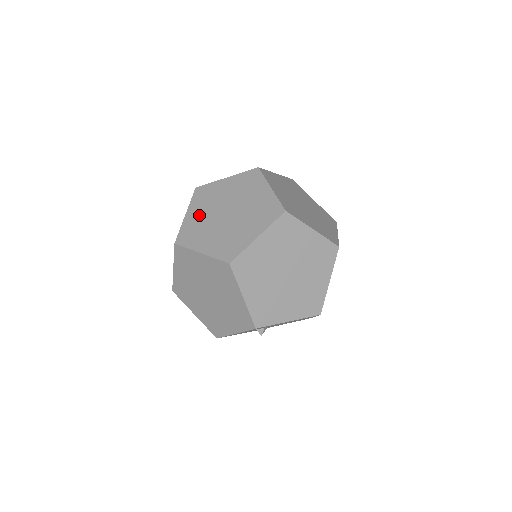
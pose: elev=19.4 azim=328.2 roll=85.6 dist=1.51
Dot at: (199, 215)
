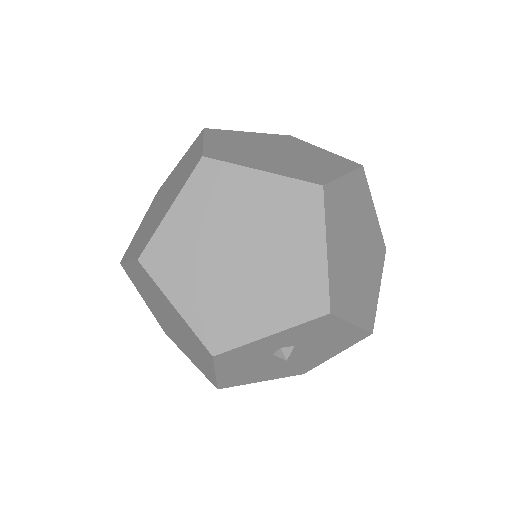
Dot at: (230, 145)
